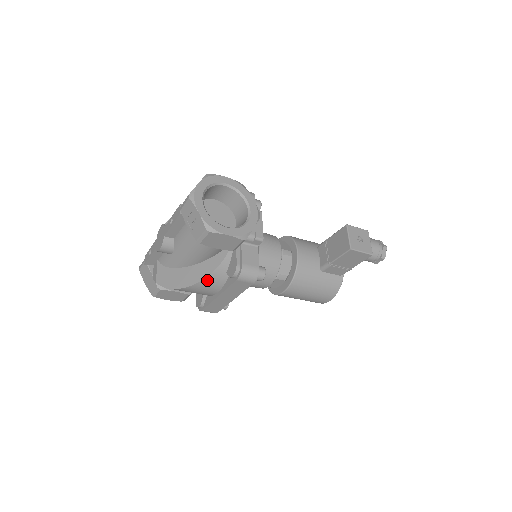
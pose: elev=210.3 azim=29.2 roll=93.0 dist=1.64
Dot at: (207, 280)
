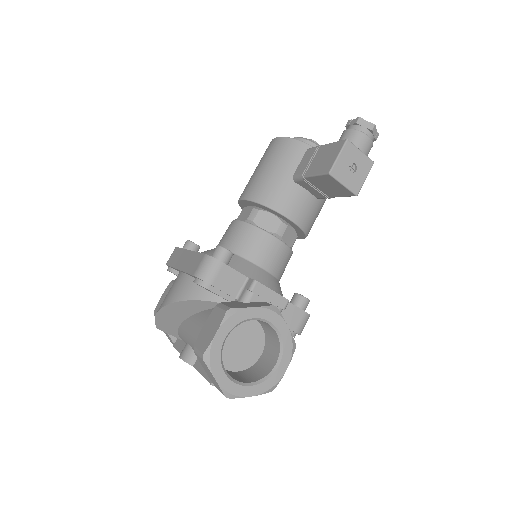
Dot at: occluded
